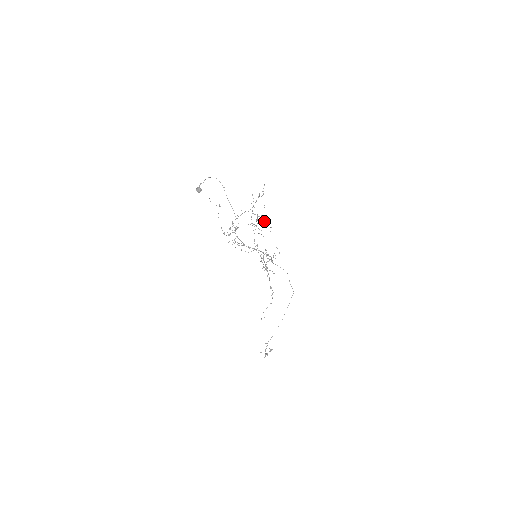
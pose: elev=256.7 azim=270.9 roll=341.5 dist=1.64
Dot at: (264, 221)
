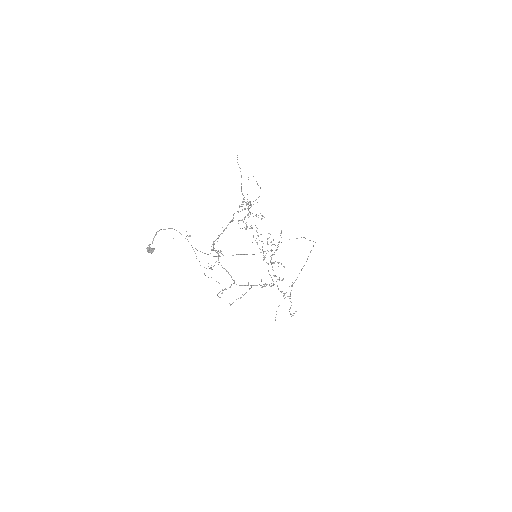
Dot at: occluded
